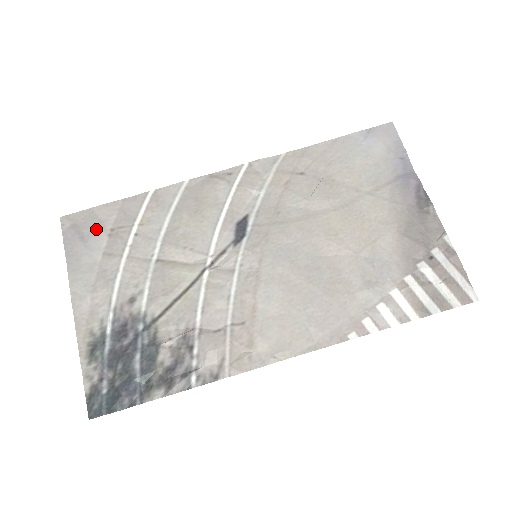
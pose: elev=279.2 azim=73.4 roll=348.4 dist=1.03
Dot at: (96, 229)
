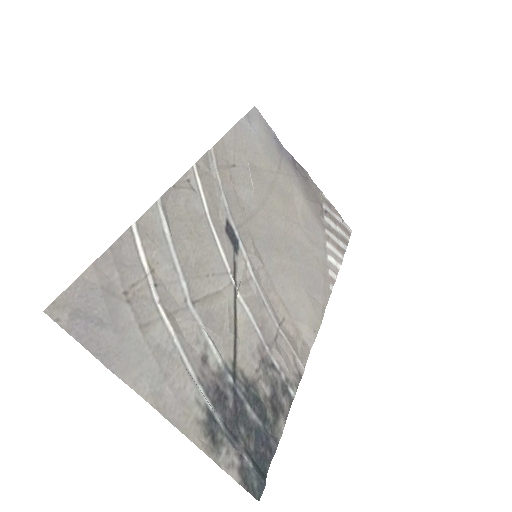
Dot at: (108, 302)
